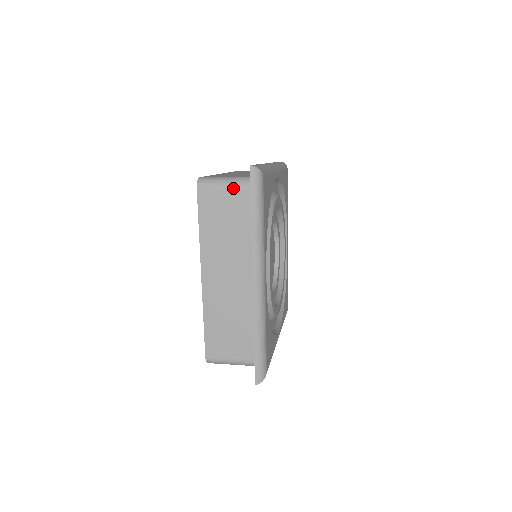
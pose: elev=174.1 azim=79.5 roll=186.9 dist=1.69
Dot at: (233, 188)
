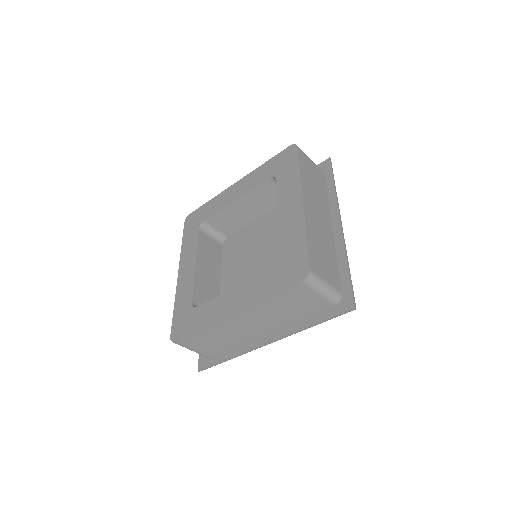
Dot at: (315, 164)
